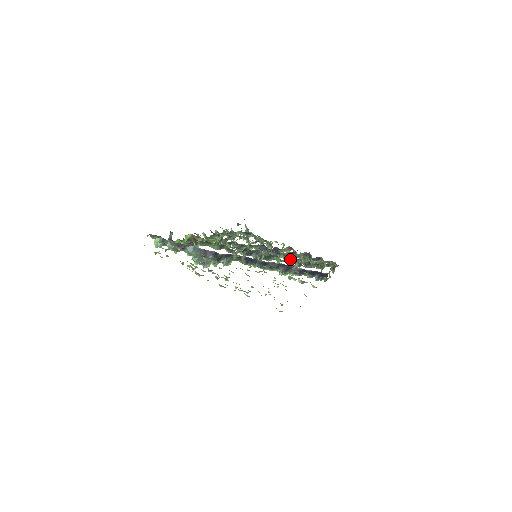
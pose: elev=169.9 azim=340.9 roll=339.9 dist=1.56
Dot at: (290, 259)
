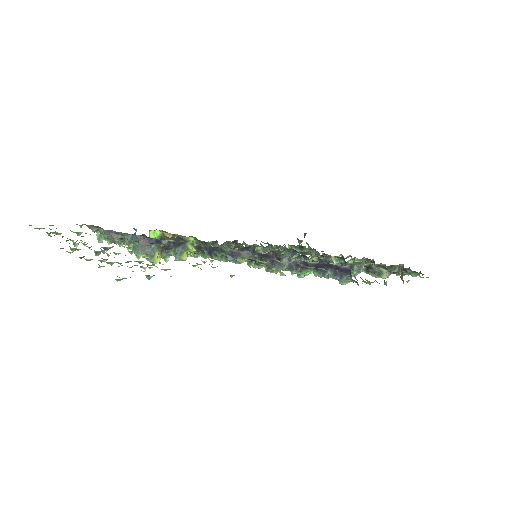
Dot at: occluded
